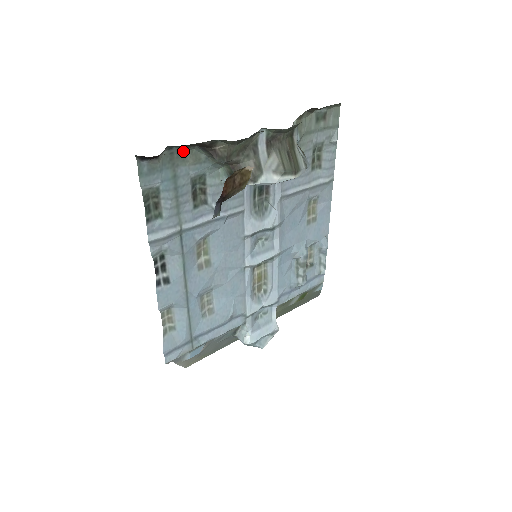
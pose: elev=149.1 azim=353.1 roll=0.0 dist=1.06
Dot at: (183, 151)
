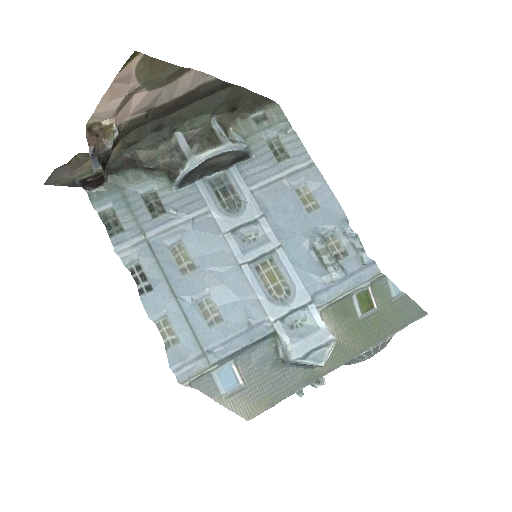
Dot at: (124, 176)
